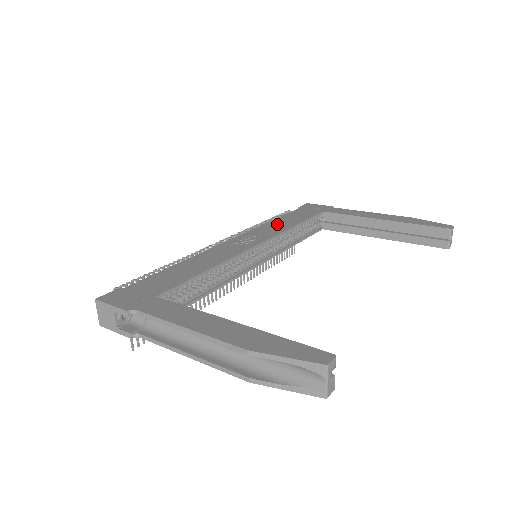
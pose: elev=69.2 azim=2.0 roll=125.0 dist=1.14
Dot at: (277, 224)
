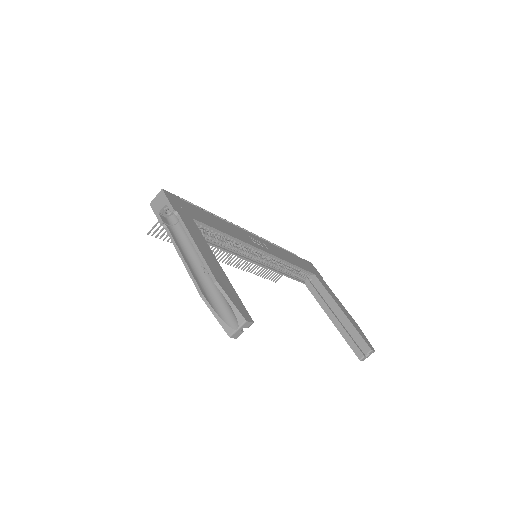
Dot at: (283, 253)
